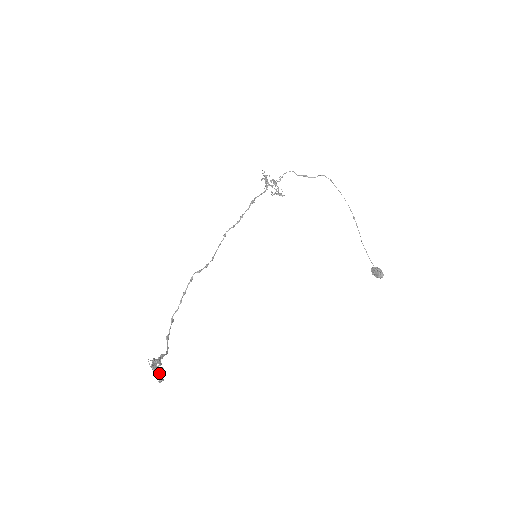
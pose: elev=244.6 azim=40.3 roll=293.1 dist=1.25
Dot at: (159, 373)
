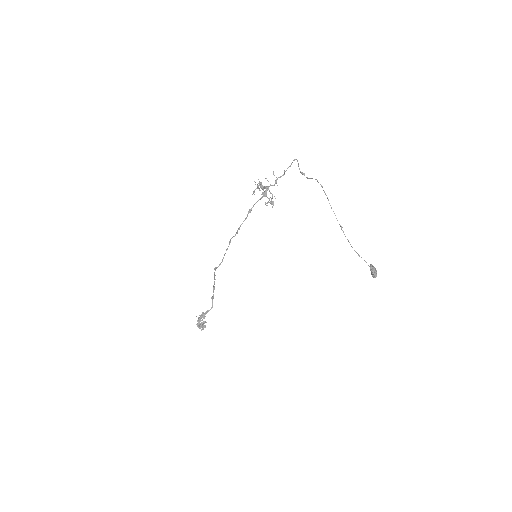
Dot at: (201, 326)
